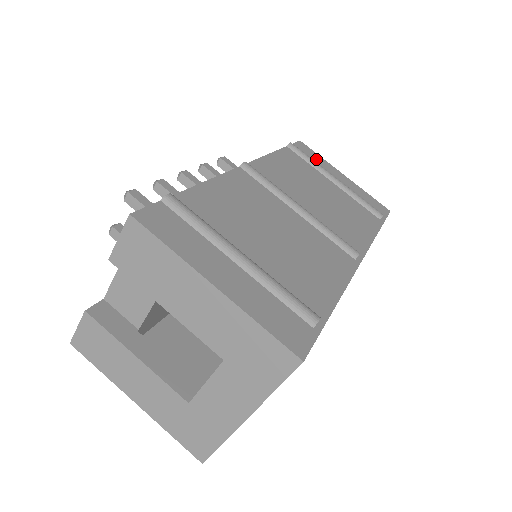
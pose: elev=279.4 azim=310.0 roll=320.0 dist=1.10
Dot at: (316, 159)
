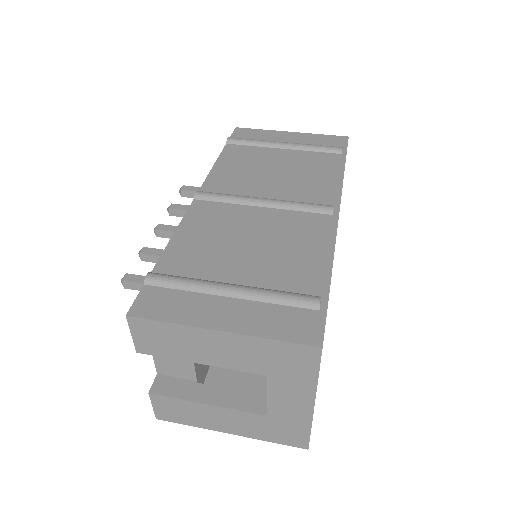
Dot at: (258, 136)
